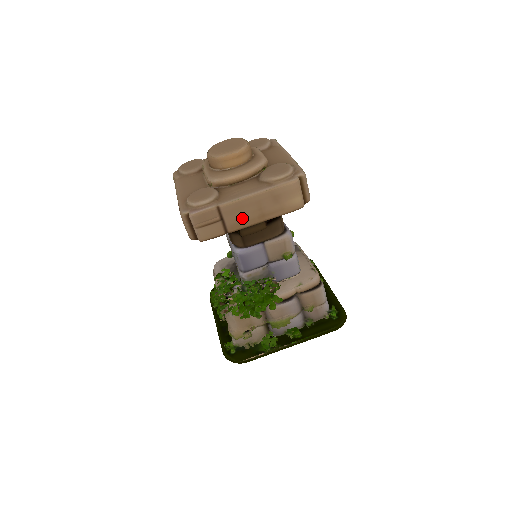
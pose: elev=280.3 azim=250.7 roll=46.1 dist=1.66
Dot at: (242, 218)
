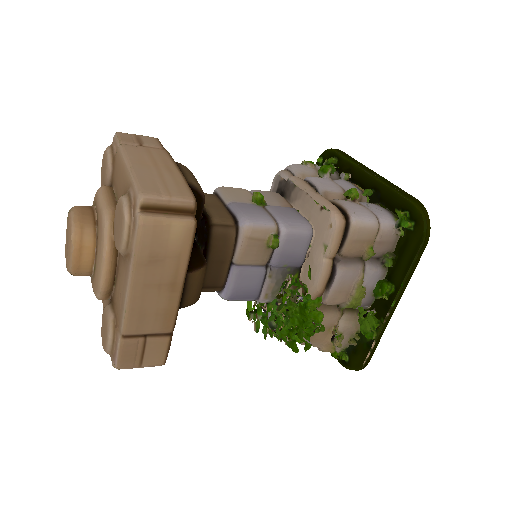
Dot at: (159, 312)
